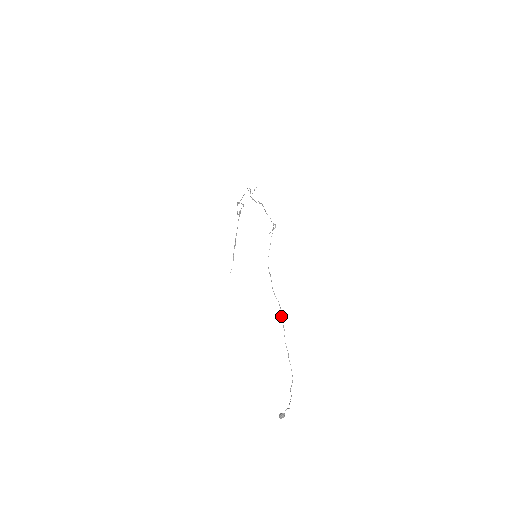
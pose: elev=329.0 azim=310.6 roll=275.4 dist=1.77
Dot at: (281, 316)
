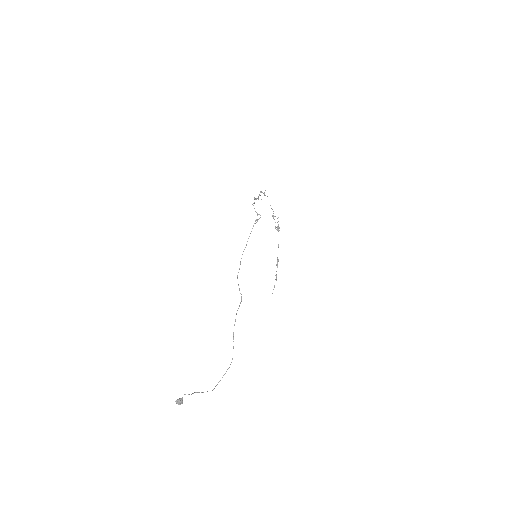
Dot at: (239, 306)
